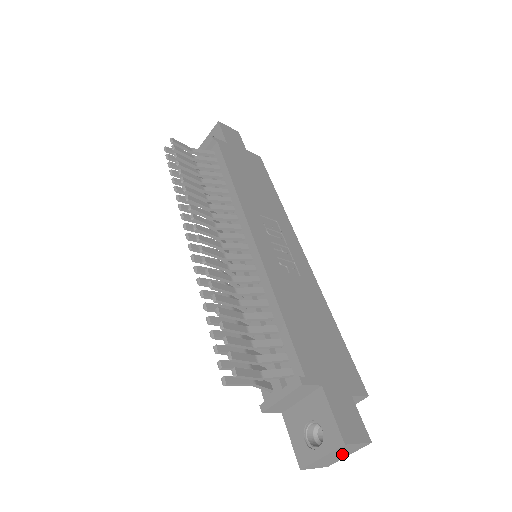
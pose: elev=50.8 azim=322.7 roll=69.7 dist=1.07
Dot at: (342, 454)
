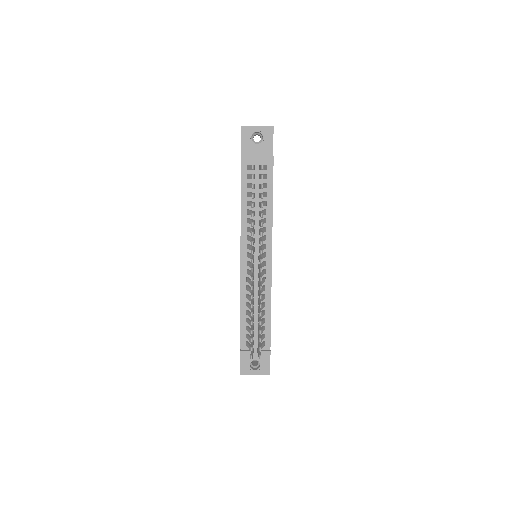
Dot at: occluded
